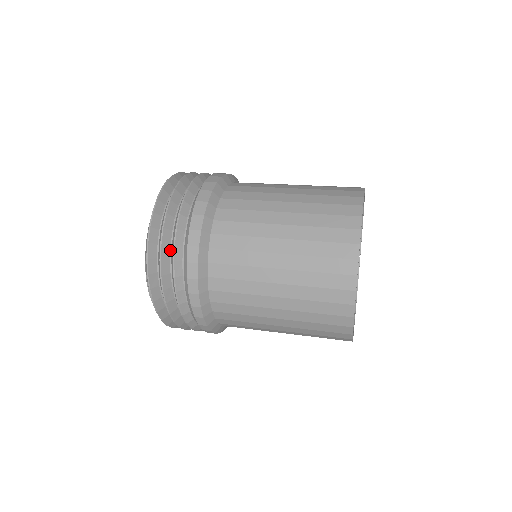
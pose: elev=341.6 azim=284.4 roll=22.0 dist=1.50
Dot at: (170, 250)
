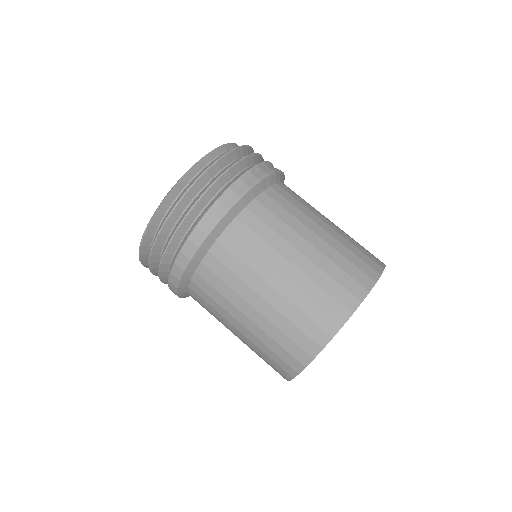
Dot at: occluded
